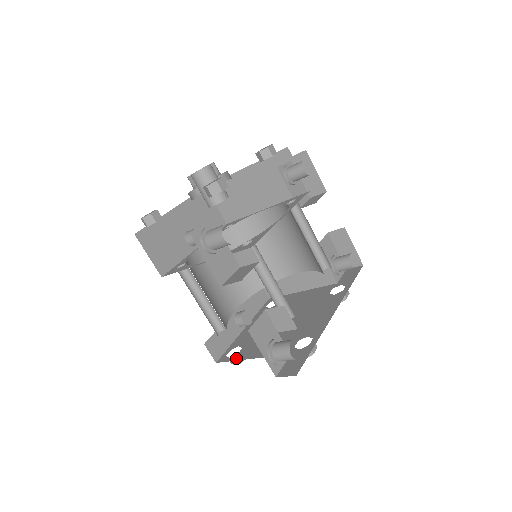
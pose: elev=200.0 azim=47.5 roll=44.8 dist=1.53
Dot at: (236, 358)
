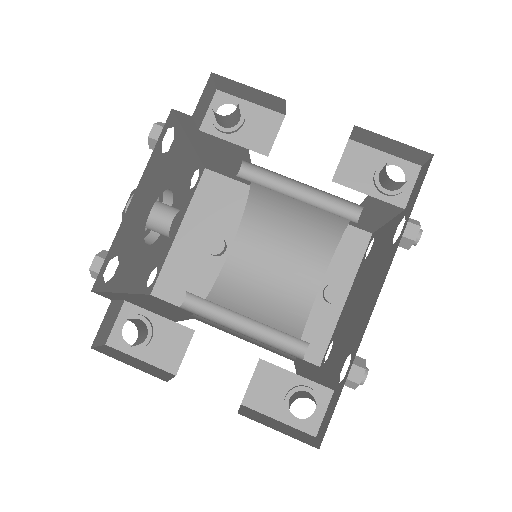
Dot at: (324, 367)
